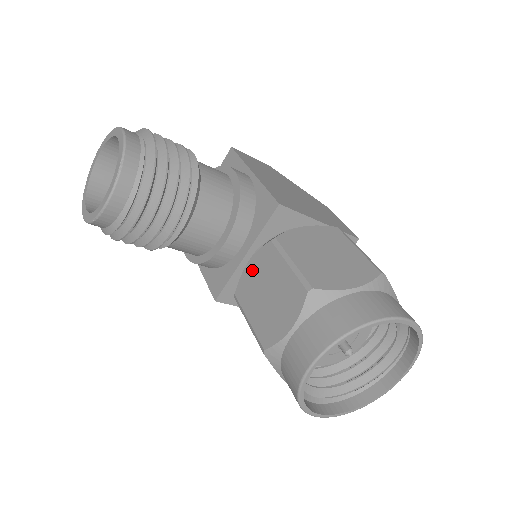
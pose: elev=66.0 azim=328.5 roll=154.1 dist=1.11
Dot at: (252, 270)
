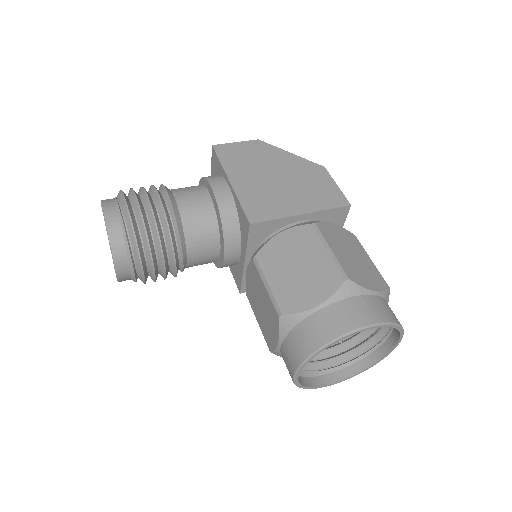
Dot at: (249, 280)
